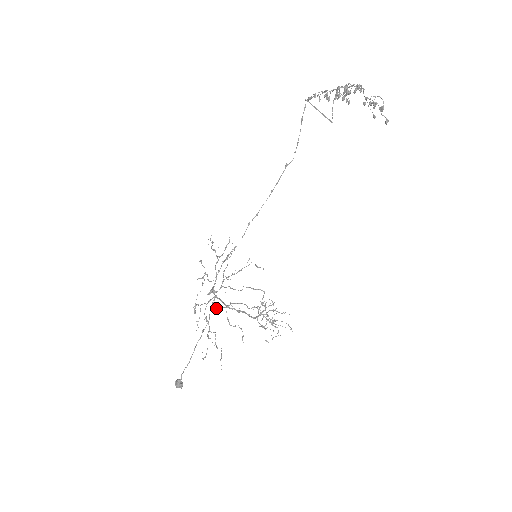
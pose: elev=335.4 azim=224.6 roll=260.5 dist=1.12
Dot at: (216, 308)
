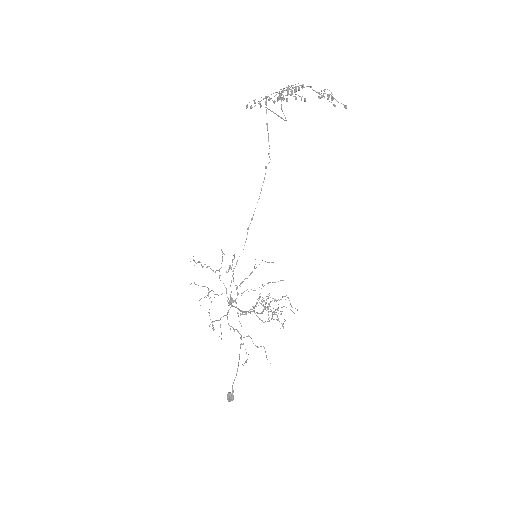
Dot at: (241, 314)
